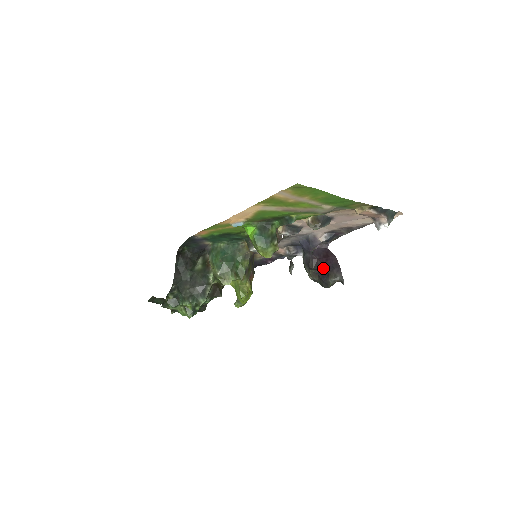
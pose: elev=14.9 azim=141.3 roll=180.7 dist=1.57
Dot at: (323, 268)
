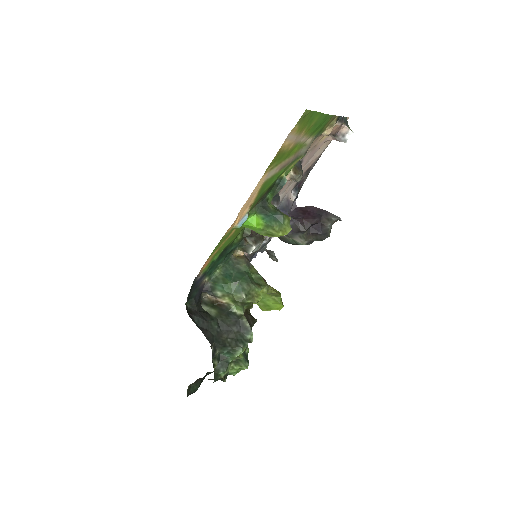
Dot at: (314, 221)
